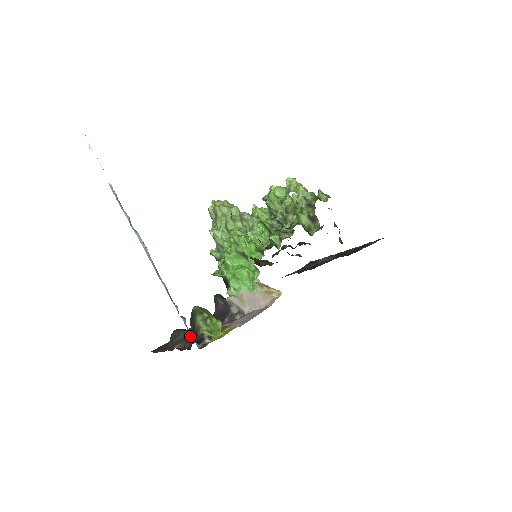
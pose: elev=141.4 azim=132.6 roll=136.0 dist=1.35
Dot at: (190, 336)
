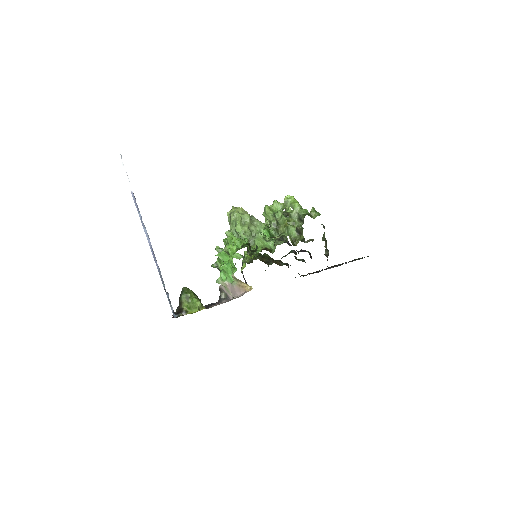
Dot at: occluded
